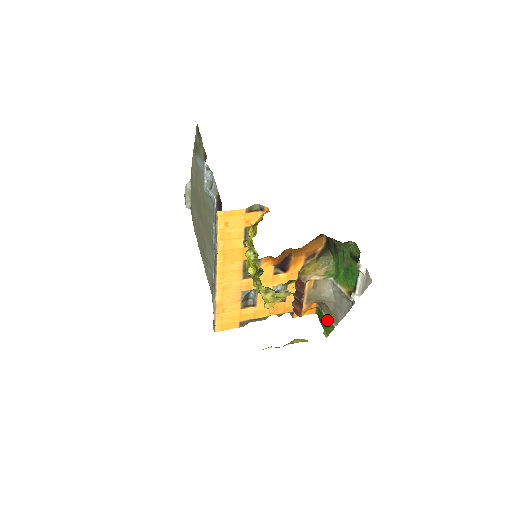
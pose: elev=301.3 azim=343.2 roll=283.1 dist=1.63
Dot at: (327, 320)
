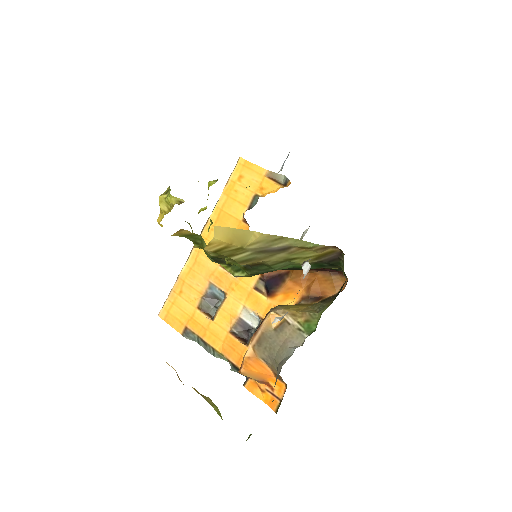
Dot at: occluded
